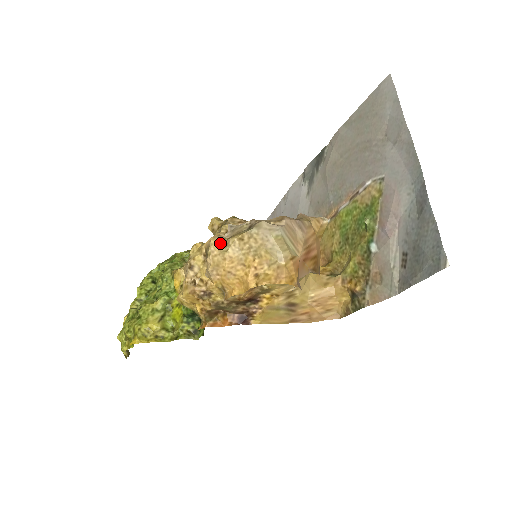
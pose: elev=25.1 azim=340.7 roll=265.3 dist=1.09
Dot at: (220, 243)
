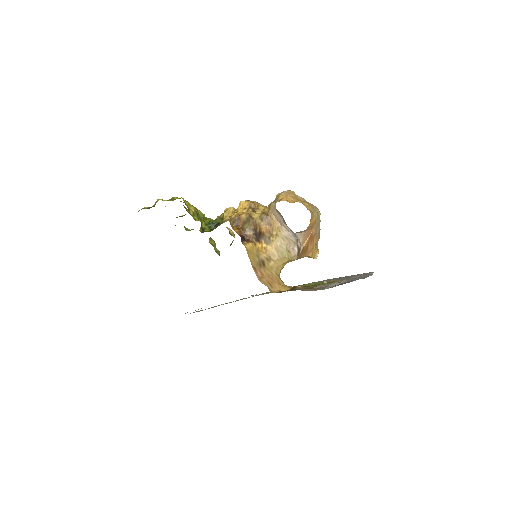
Dot at: occluded
